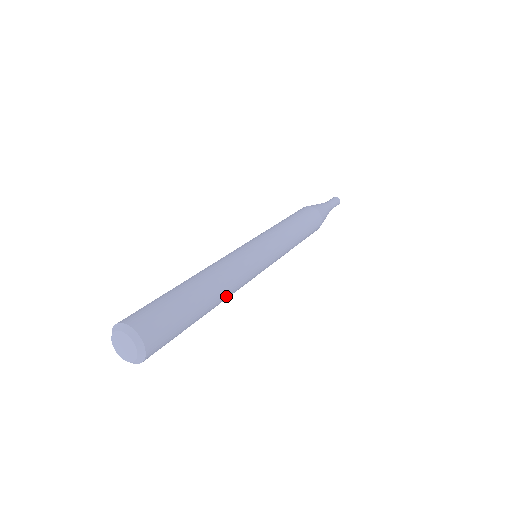
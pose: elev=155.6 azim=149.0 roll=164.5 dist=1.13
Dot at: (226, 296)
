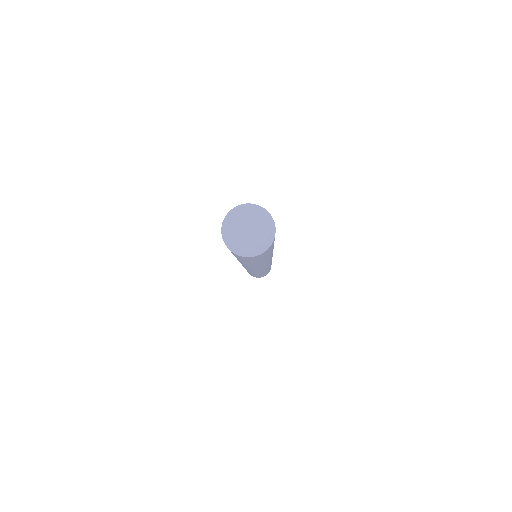
Dot at: (262, 265)
